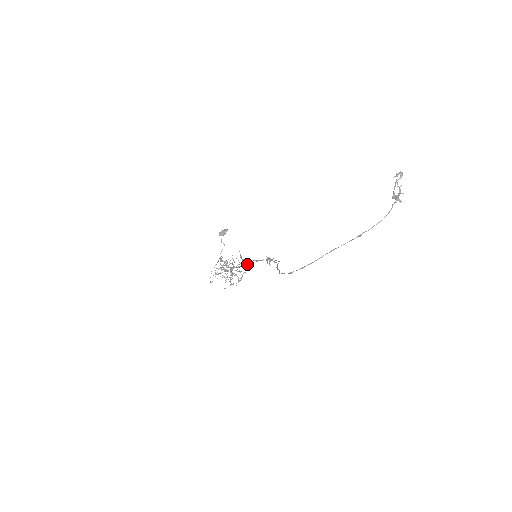
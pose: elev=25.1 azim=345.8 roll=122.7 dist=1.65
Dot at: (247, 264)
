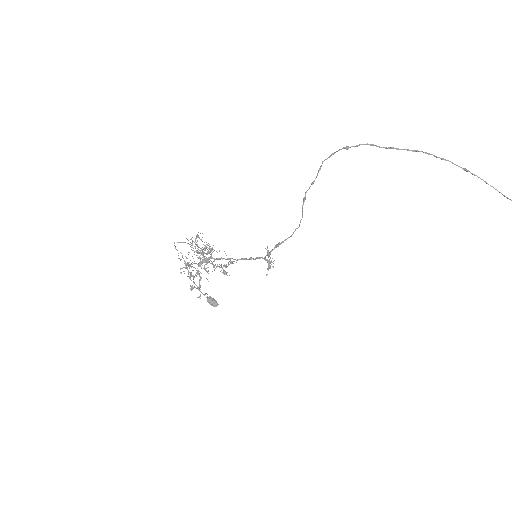
Dot at: (226, 272)
